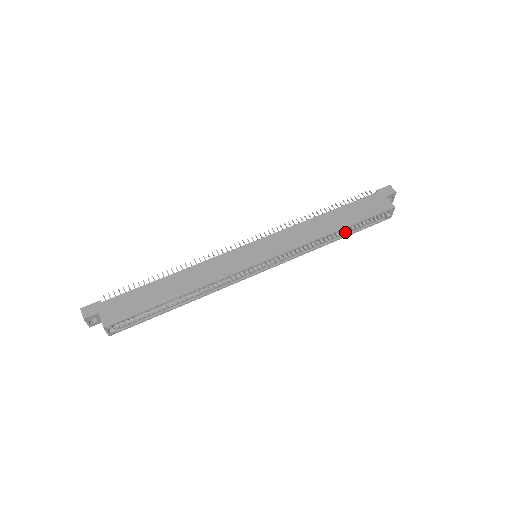
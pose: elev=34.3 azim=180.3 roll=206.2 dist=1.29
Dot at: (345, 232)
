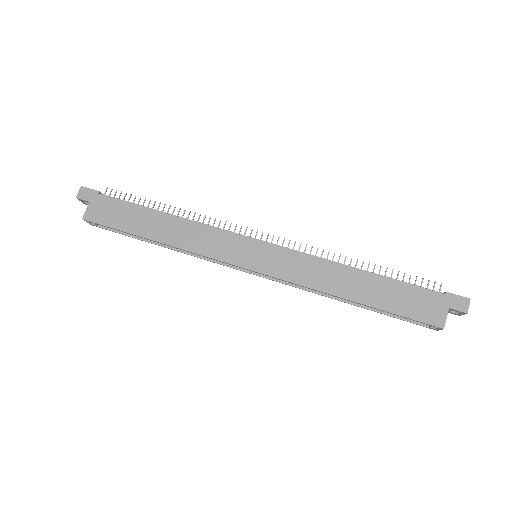
Dot at: occluded
